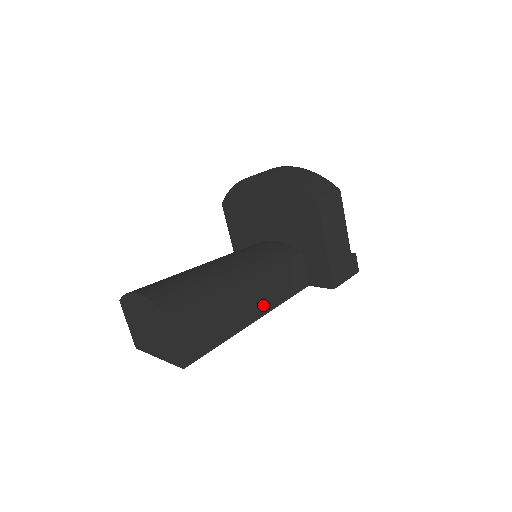
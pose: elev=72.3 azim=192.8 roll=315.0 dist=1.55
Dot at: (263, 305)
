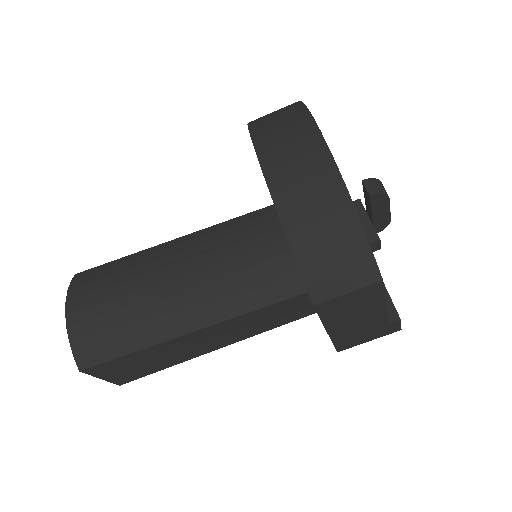
Dot at: (232, 338)
